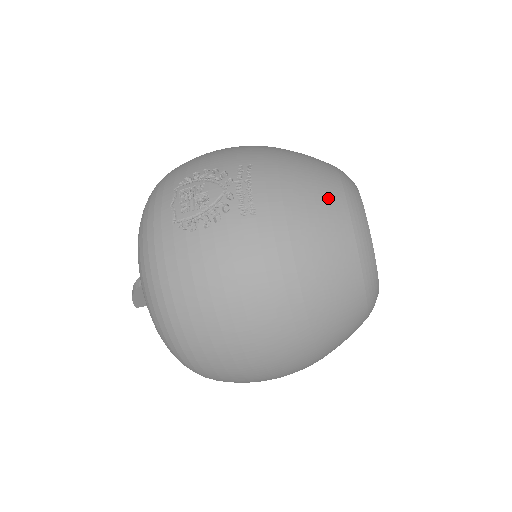
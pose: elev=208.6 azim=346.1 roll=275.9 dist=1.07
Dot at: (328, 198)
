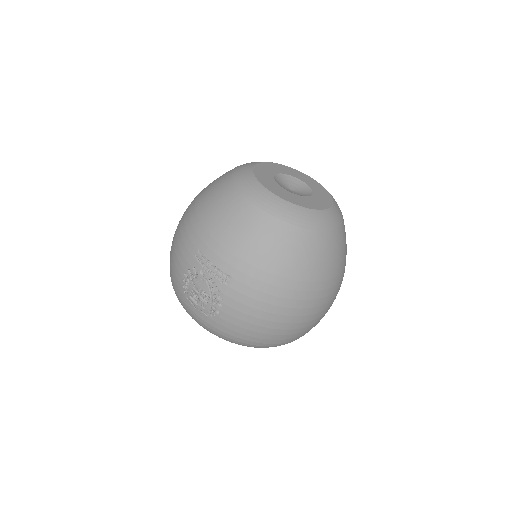
Dot at: (250, 222)
